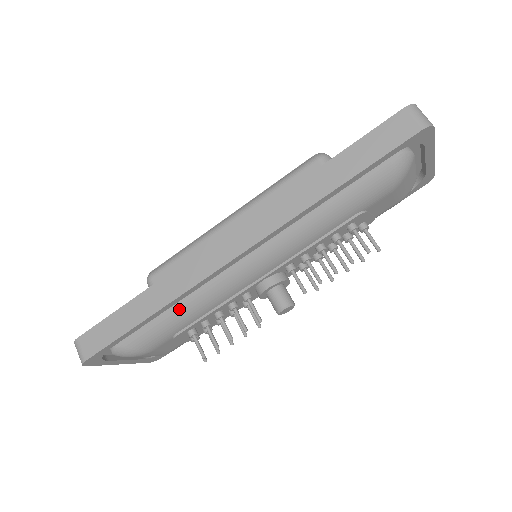
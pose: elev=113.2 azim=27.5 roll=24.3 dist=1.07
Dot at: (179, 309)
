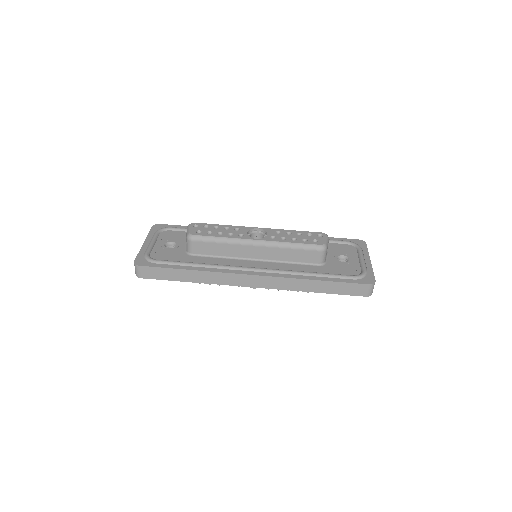
Dot at: occluded
